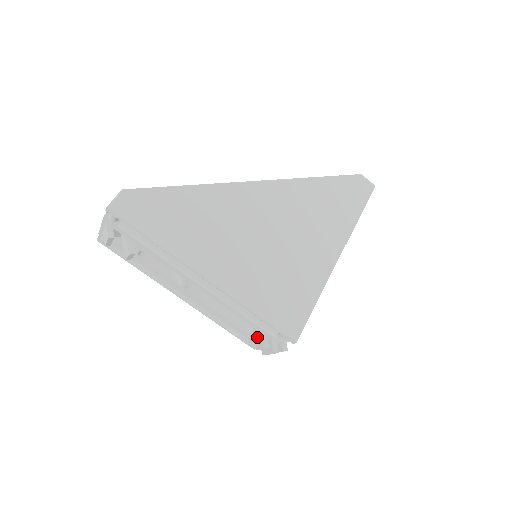
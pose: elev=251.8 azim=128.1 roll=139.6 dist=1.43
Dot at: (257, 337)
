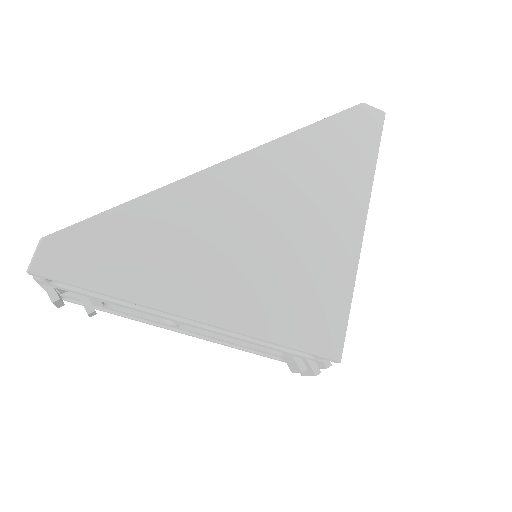
Dot at: (288, 359)
